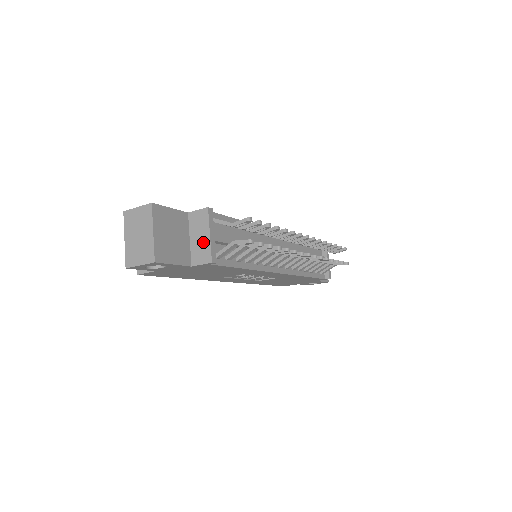
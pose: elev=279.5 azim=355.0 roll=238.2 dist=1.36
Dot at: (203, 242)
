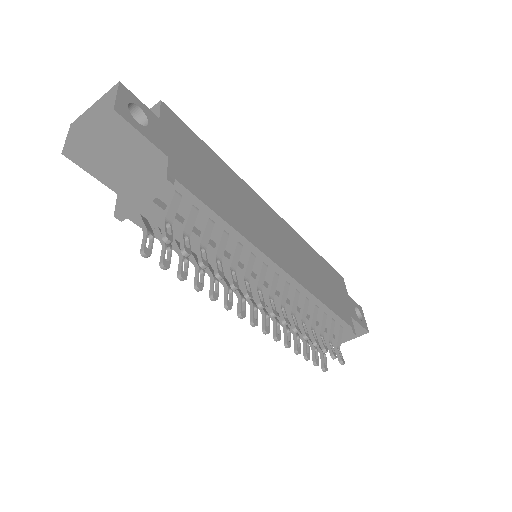
Dot at: (134, 194)
